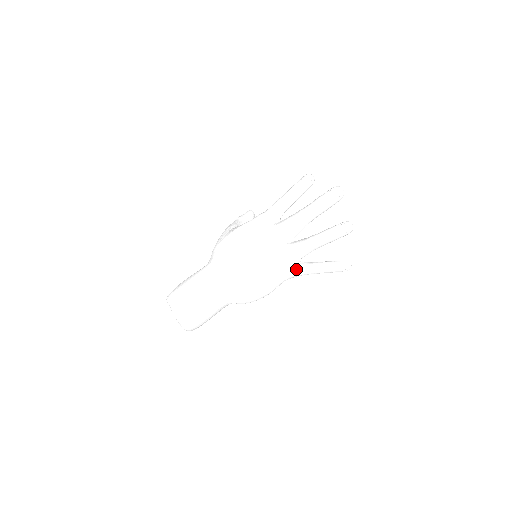
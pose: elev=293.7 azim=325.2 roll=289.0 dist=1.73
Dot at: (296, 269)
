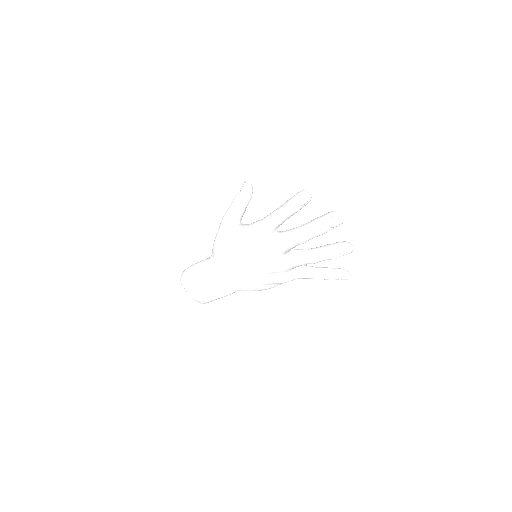
Dot at: (295, 278)
